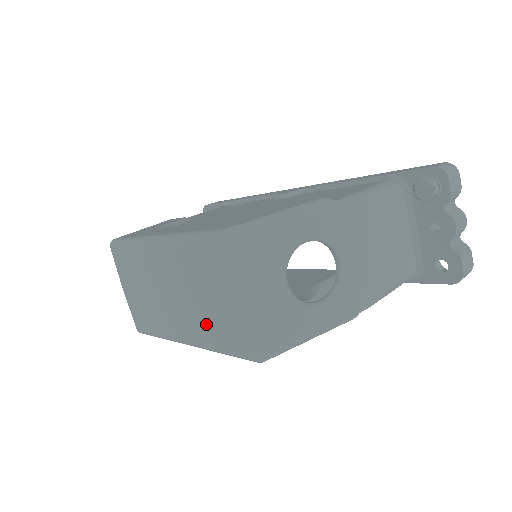
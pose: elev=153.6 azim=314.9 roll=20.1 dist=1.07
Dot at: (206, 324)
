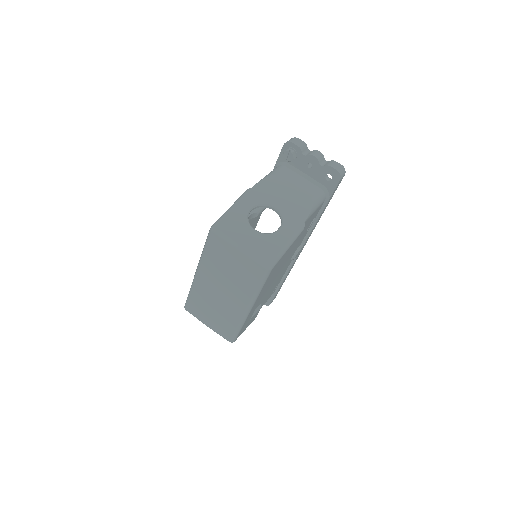
Dot at: (242, 283)
